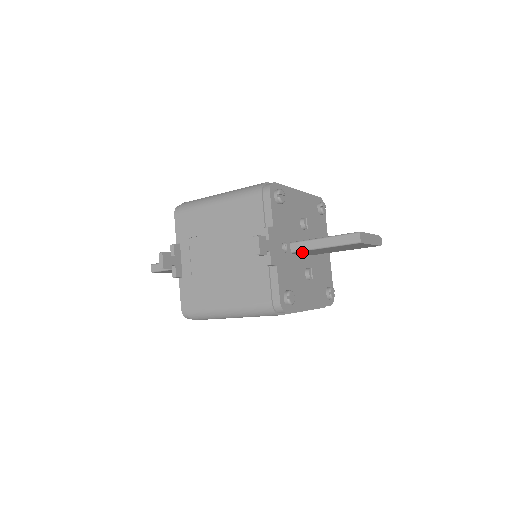
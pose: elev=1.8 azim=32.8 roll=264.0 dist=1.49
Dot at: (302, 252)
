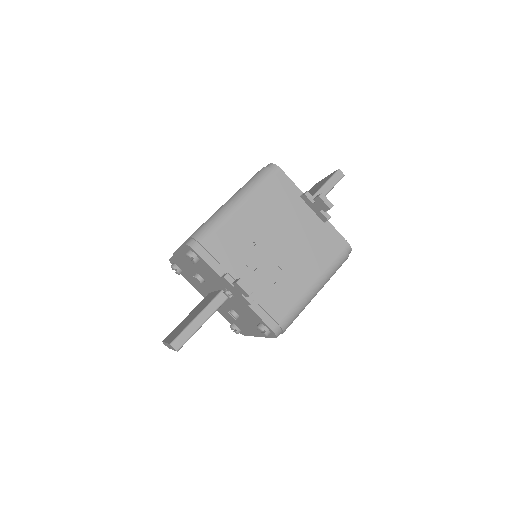
Dot at: occluded
